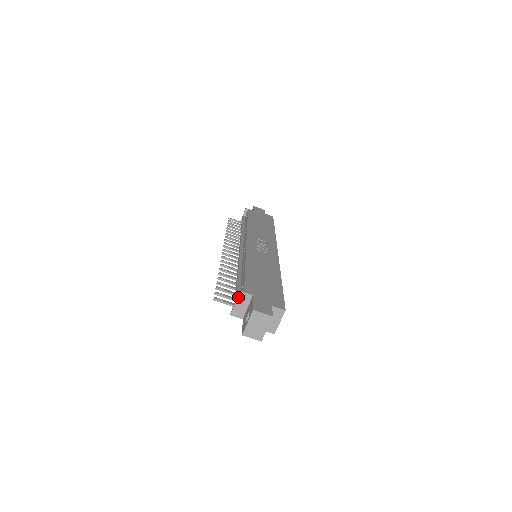
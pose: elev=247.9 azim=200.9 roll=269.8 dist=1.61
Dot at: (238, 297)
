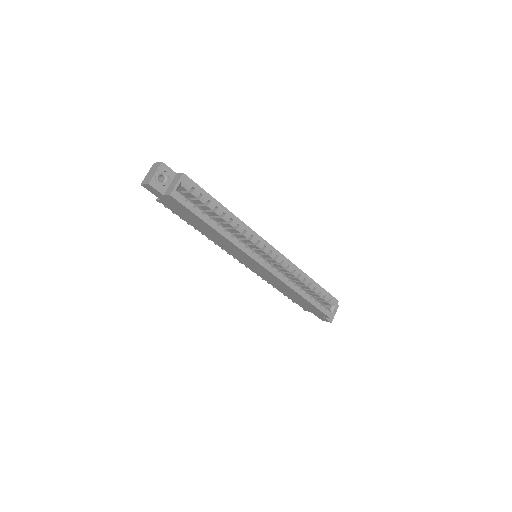
Dot at: occluded
